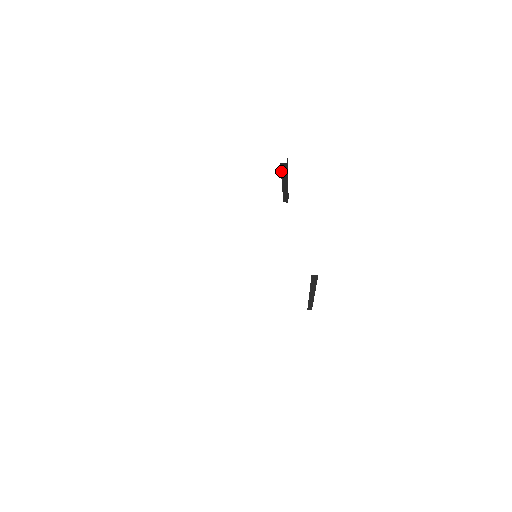
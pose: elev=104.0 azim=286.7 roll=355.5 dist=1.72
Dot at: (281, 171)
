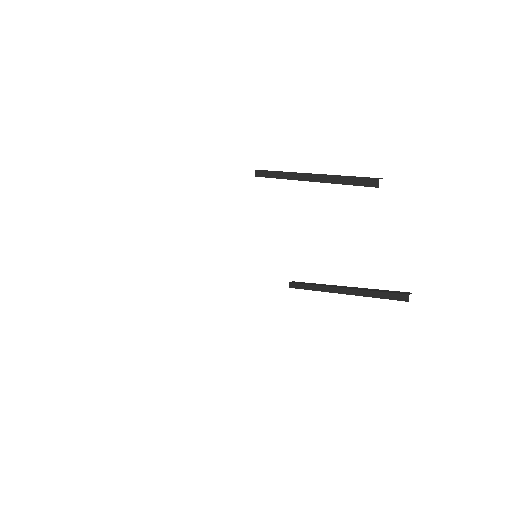
Dot at: occluded
